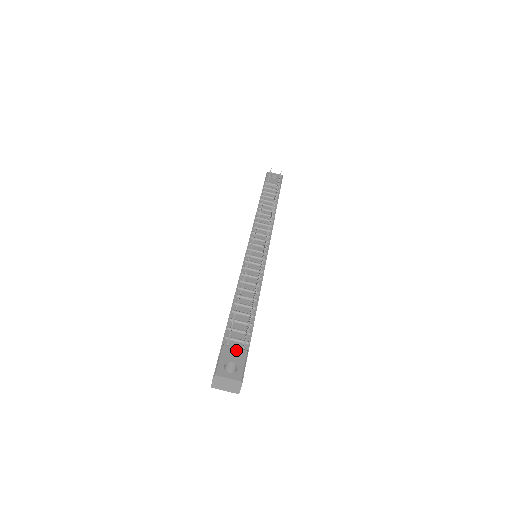
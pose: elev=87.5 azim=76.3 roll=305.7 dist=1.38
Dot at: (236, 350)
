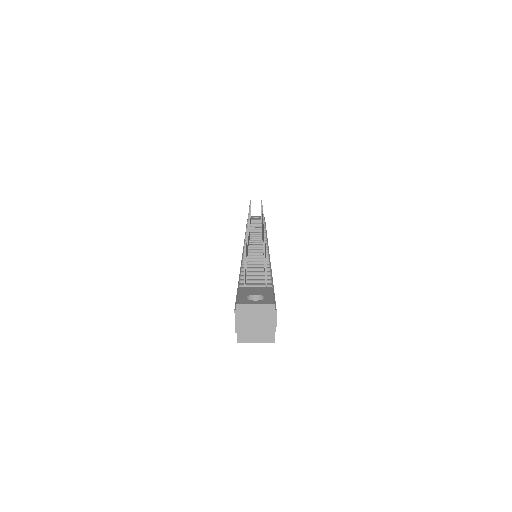
Dot at: (257, 288)
